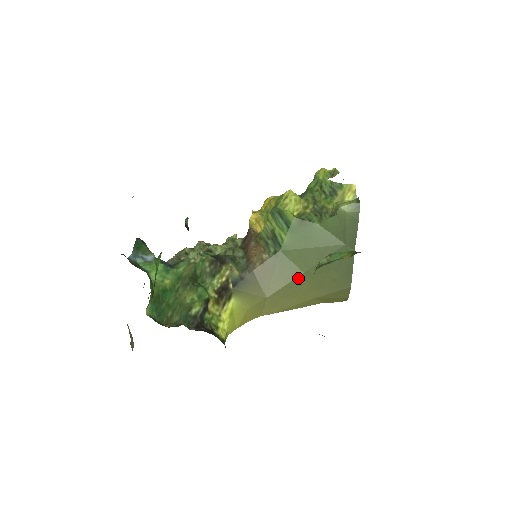
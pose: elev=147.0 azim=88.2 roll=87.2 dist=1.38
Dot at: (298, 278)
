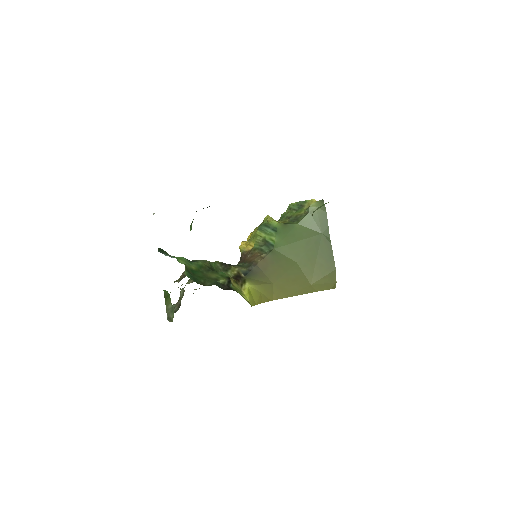
Dot at: (293, 267)
